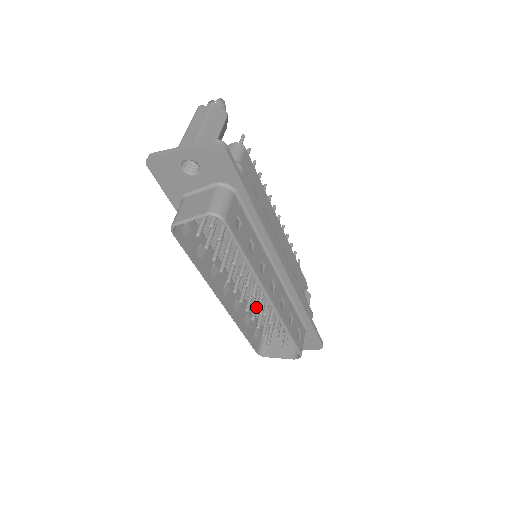
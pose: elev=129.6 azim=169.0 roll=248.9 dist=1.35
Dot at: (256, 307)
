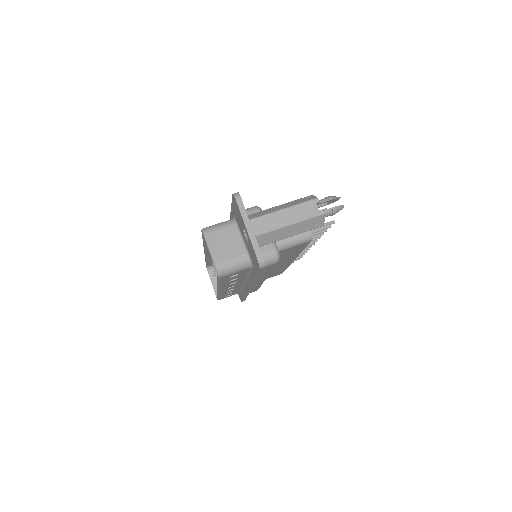
Dot at: occluded
